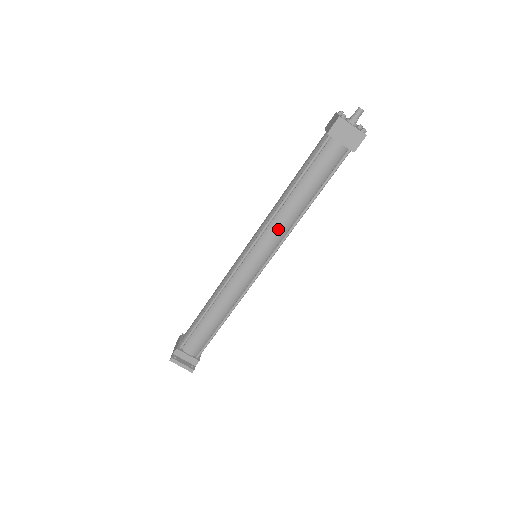
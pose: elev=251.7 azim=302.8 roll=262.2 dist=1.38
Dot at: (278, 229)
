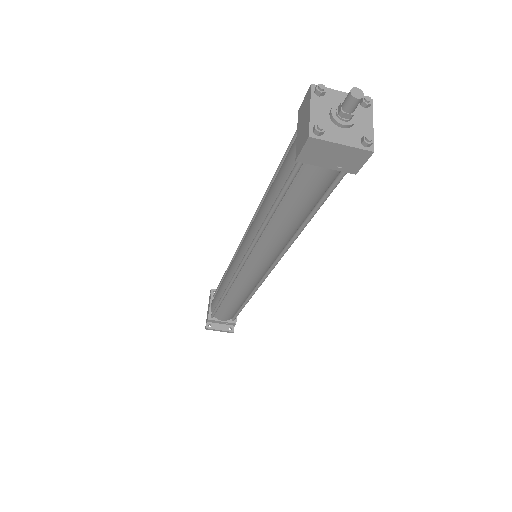
Dot at: (269, 250)
